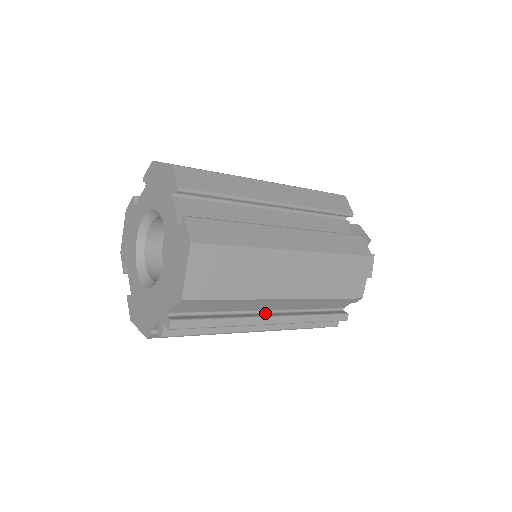
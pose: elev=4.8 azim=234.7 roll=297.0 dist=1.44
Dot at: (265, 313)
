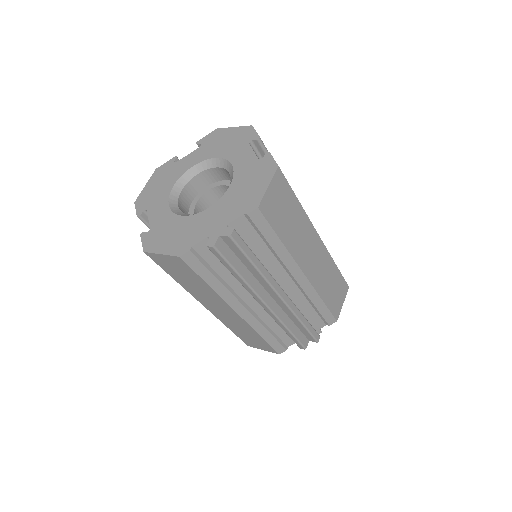
Dot at: occluded
